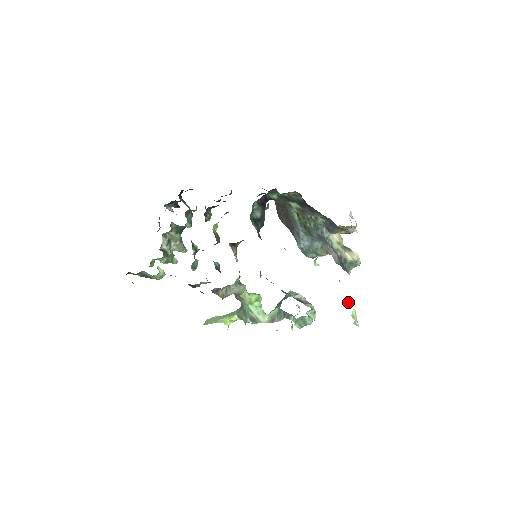
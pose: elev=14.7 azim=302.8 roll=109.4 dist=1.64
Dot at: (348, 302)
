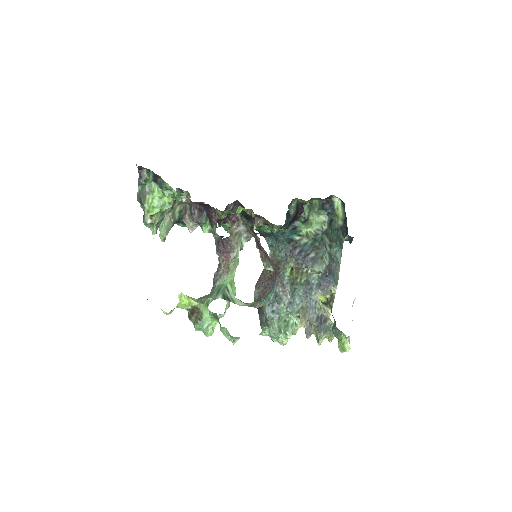
Dot at: occluded
